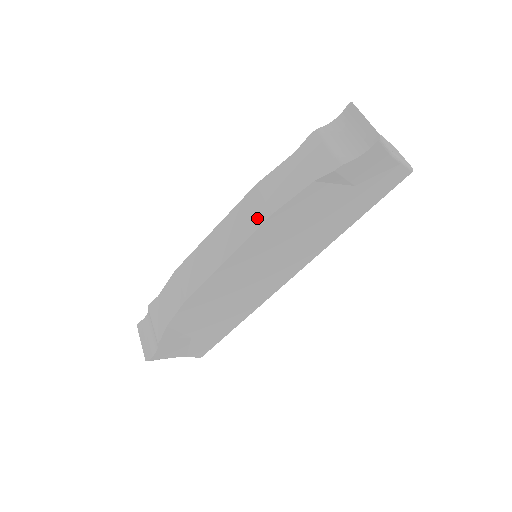
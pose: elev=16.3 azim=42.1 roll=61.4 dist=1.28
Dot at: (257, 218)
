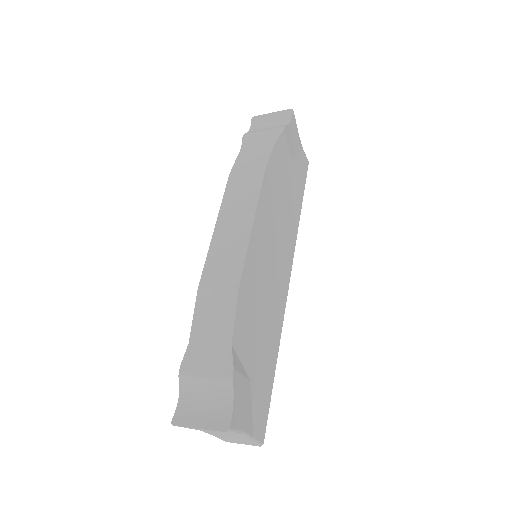
Dot at: (254, 182)
